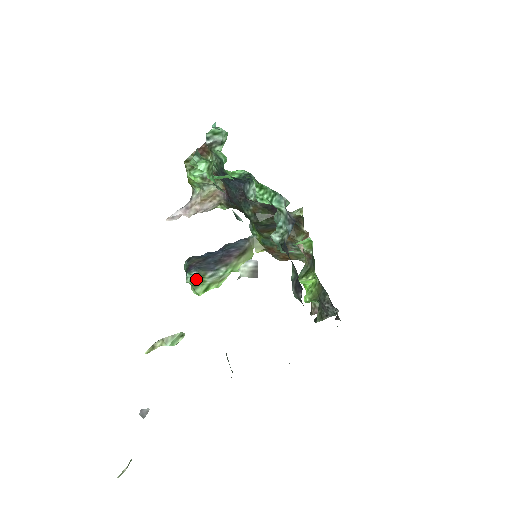
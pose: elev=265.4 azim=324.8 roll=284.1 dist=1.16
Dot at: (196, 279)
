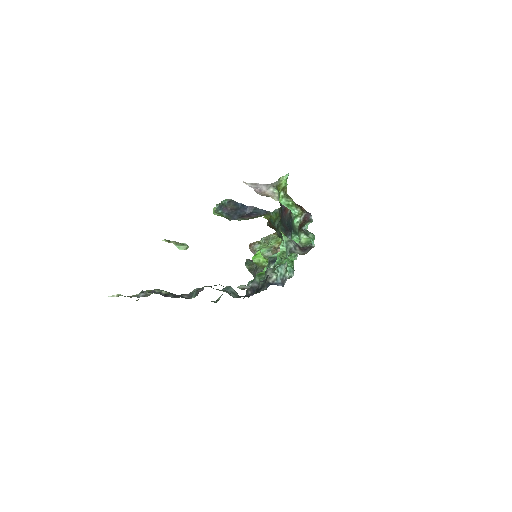
Dot at: (221, 214)
